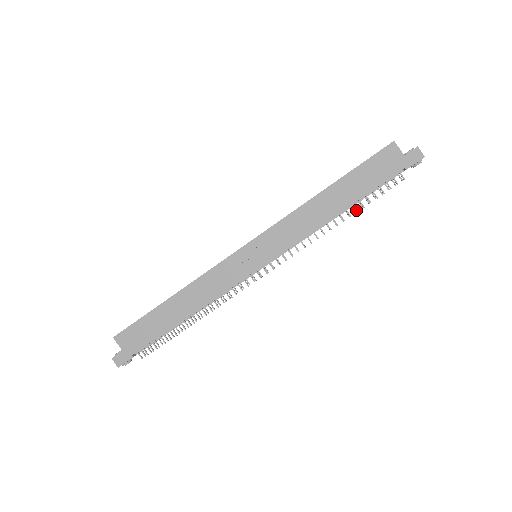
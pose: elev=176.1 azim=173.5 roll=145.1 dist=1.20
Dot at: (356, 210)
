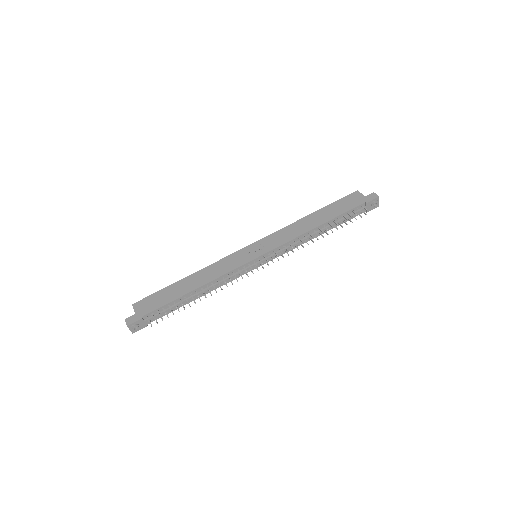
Dot at: (331, 226)
